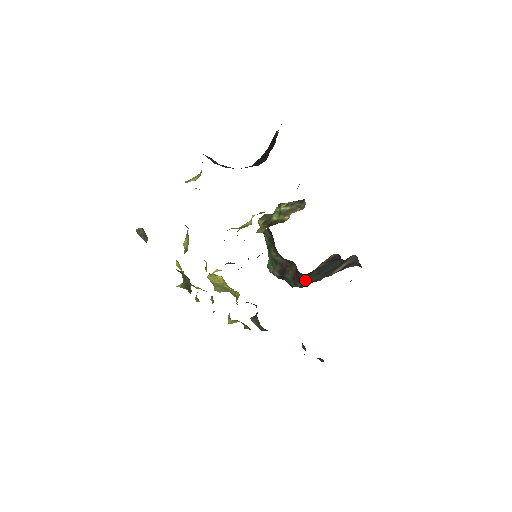
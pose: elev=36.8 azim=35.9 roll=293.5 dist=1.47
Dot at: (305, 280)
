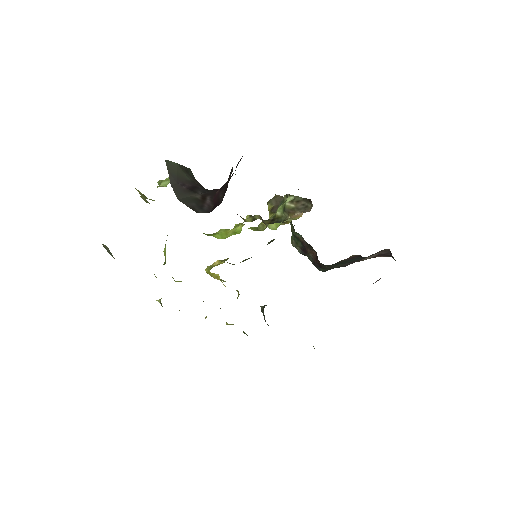
Dot at: (326, 268)
